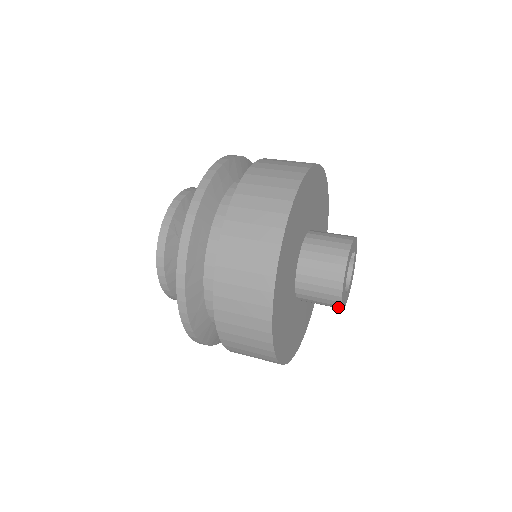
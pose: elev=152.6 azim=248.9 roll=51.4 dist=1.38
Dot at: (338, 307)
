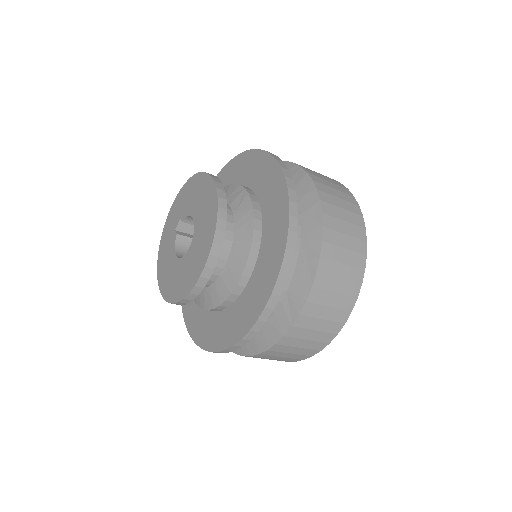
Dot at: occluded
